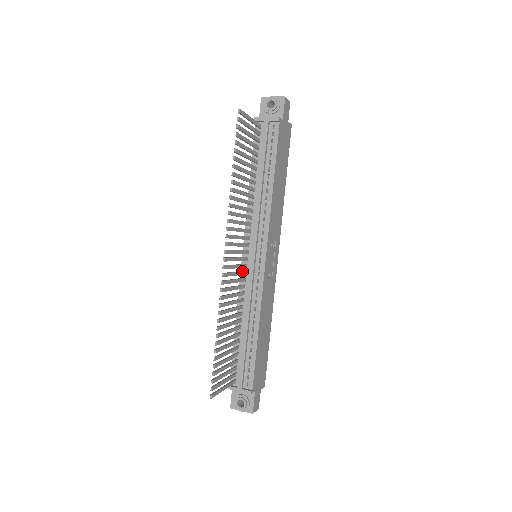
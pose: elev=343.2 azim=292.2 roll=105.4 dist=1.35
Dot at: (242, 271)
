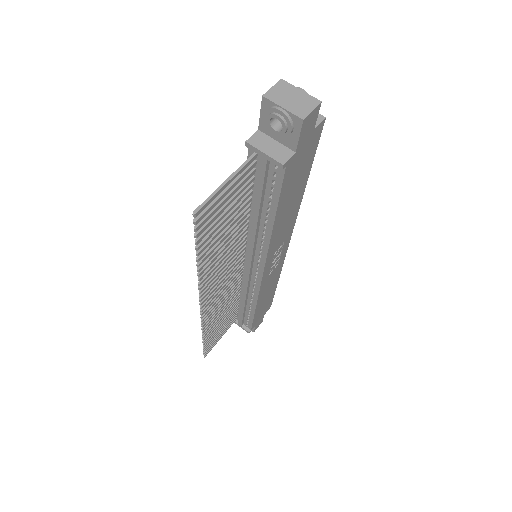
Dot at: (235, 279)
